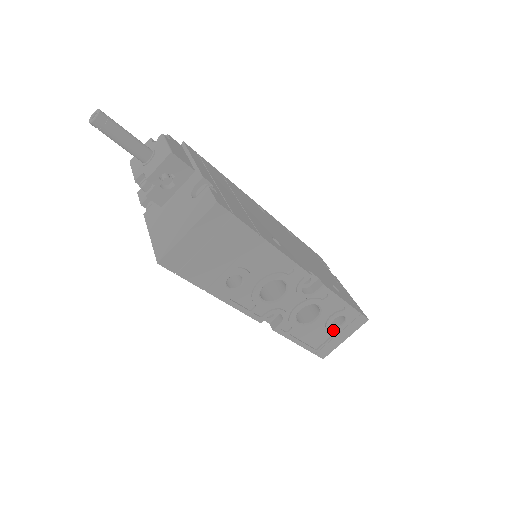
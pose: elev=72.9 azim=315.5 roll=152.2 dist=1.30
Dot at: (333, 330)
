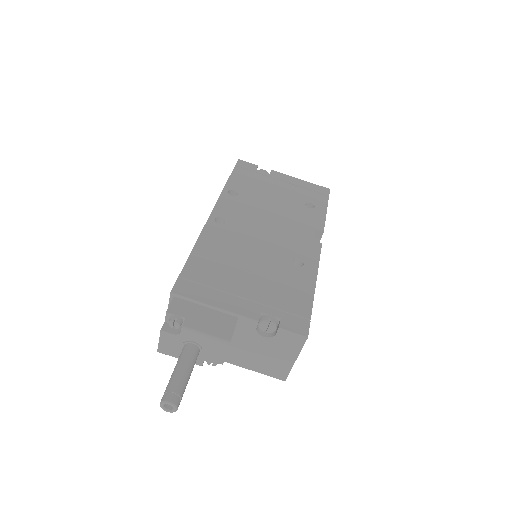
Dot at: occluded
